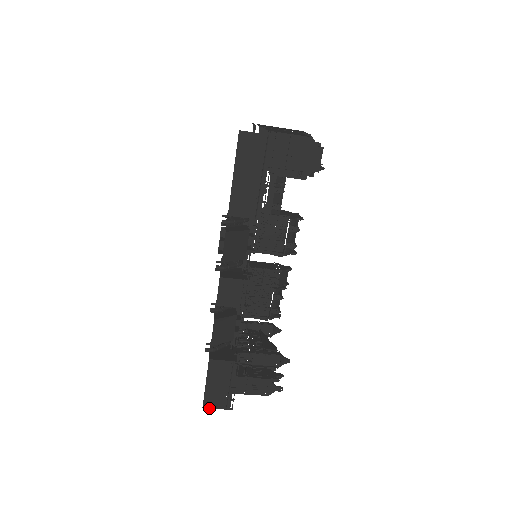
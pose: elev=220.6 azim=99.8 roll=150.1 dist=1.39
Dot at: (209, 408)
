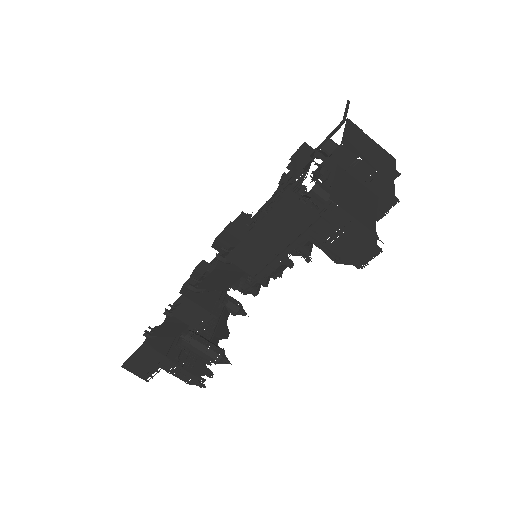
Dot at: (127, 370)
